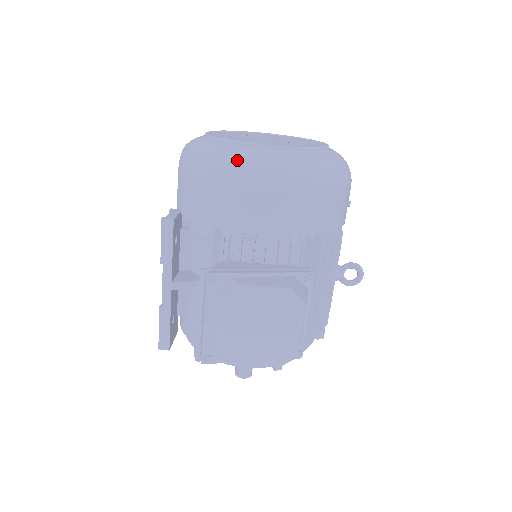
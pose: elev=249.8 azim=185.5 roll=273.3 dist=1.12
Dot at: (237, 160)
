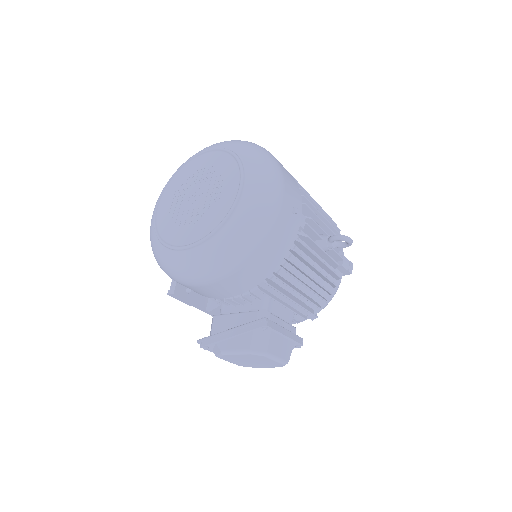
Dot at: (172, 269)
